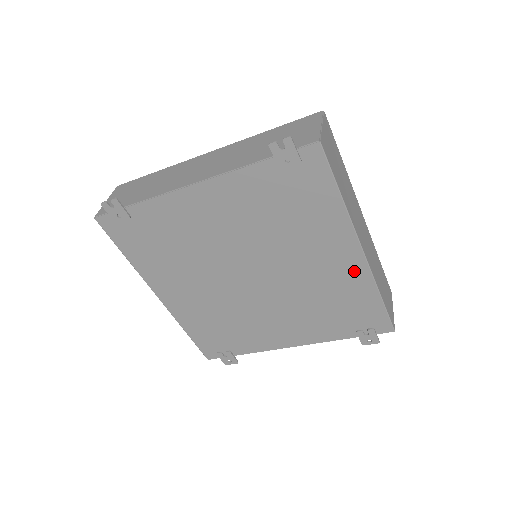
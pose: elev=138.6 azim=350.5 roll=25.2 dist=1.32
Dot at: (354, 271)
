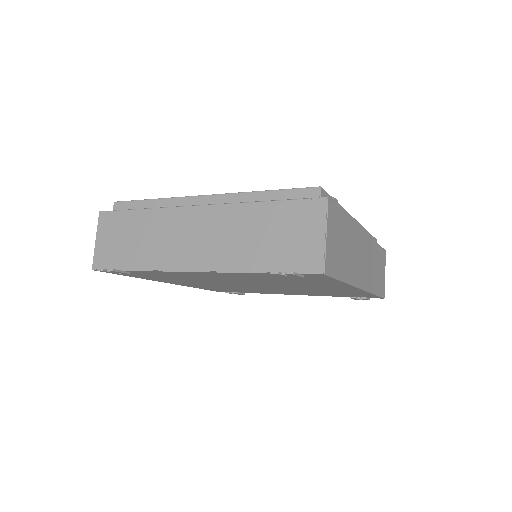
Dot at: (351, 291)
